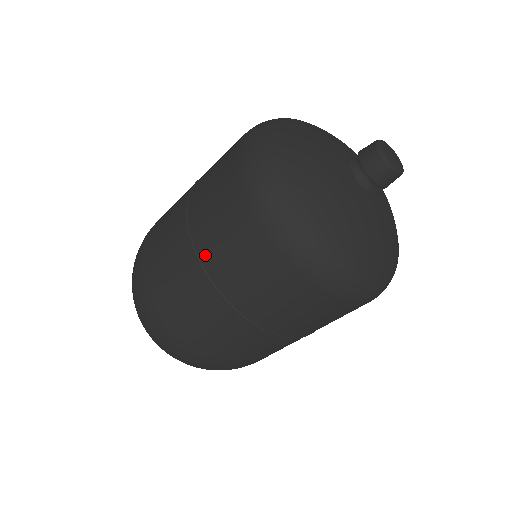
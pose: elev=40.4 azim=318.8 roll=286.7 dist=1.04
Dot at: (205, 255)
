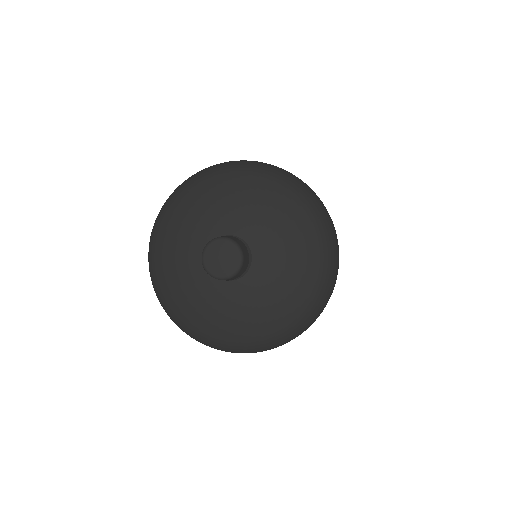
Dot at: occluded
